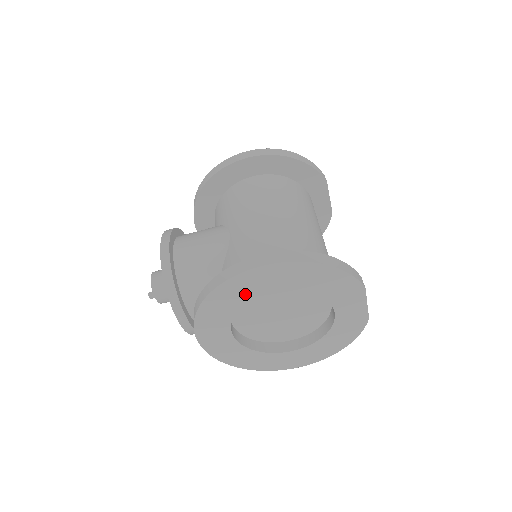
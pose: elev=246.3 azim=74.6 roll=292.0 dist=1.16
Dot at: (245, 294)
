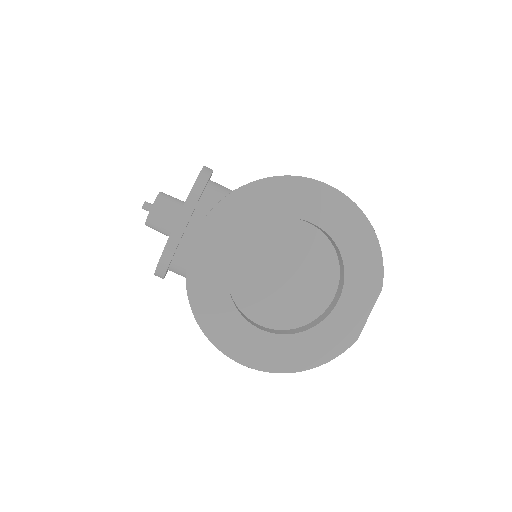
Dot at: (291, 206)
